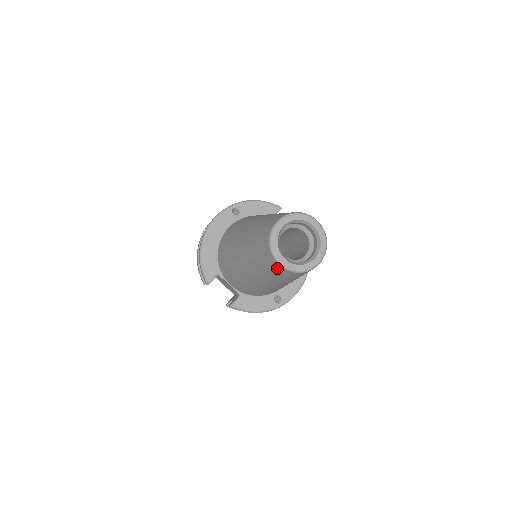
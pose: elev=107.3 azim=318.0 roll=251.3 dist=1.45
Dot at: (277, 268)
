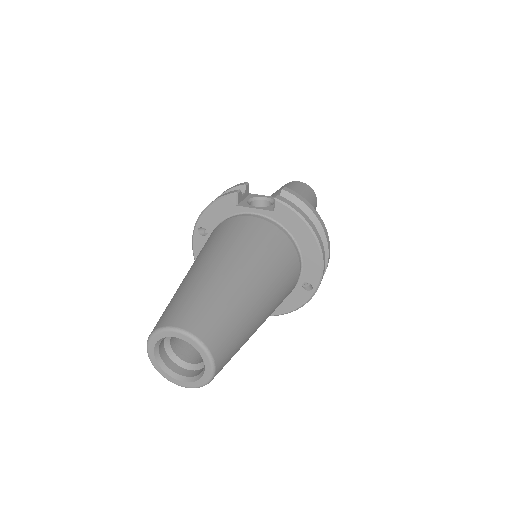
Dot at: occluded
